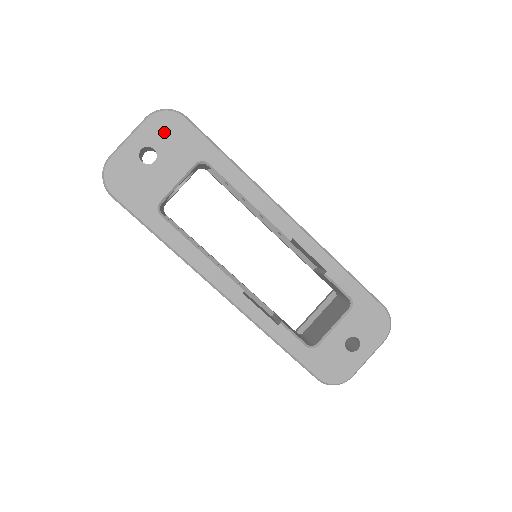
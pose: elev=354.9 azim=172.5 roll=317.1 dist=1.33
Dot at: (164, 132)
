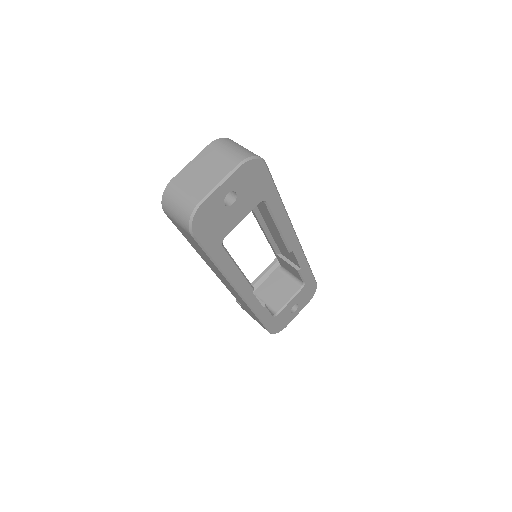
Dot at: (248, 178)
